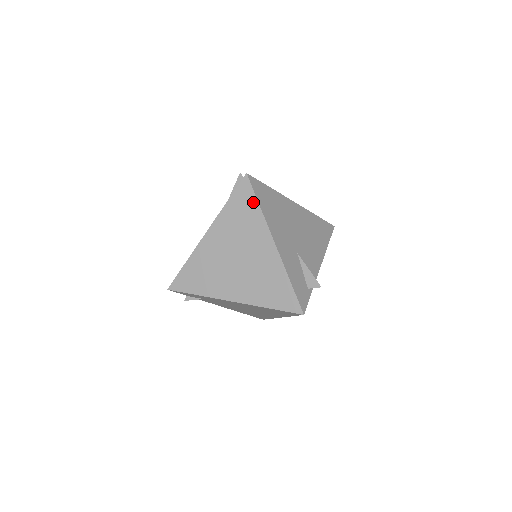
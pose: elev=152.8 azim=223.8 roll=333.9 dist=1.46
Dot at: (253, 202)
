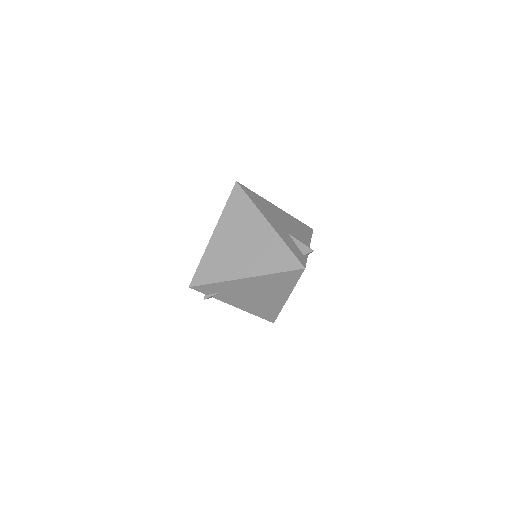
Dot at: (246, 199)
